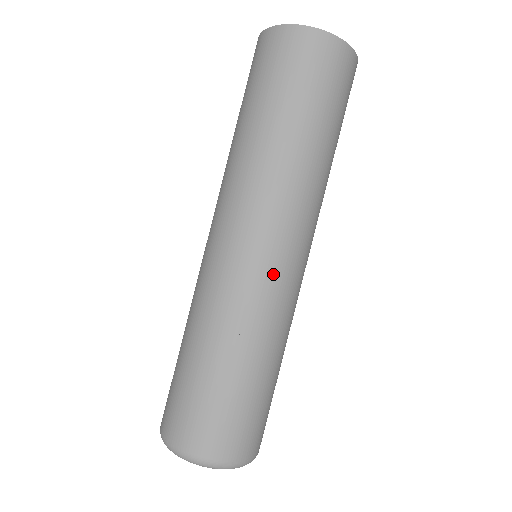
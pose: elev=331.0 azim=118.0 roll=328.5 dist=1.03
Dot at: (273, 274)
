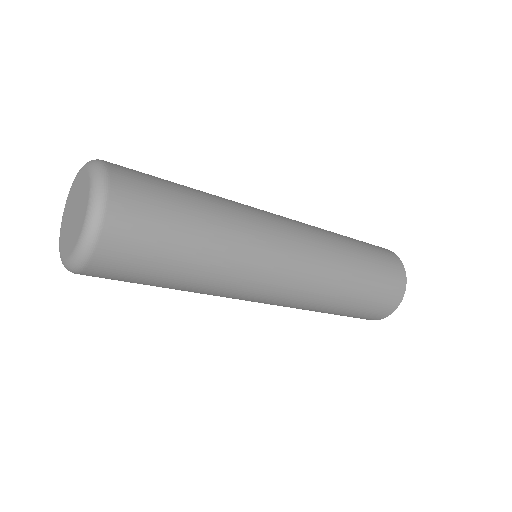
Dot at: (266, 212)
